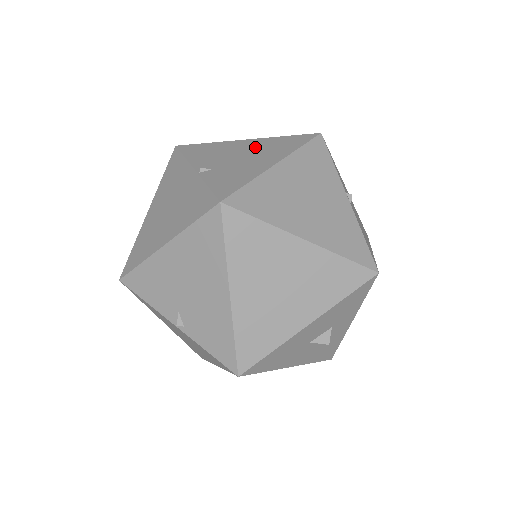
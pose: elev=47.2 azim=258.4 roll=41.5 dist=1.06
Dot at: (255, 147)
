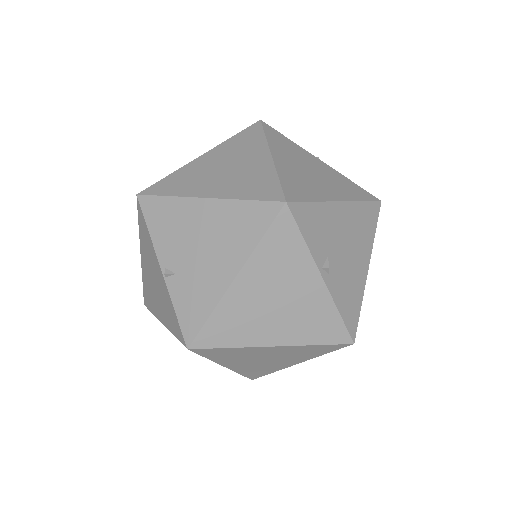
Dot at: (214, 226)
